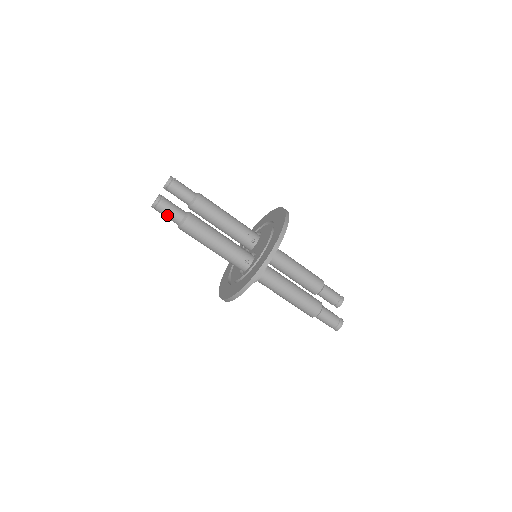
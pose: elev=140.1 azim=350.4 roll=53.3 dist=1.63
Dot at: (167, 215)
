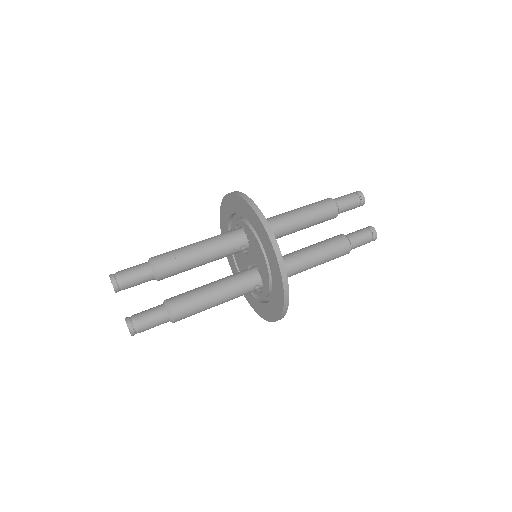
Dot at: occluded
